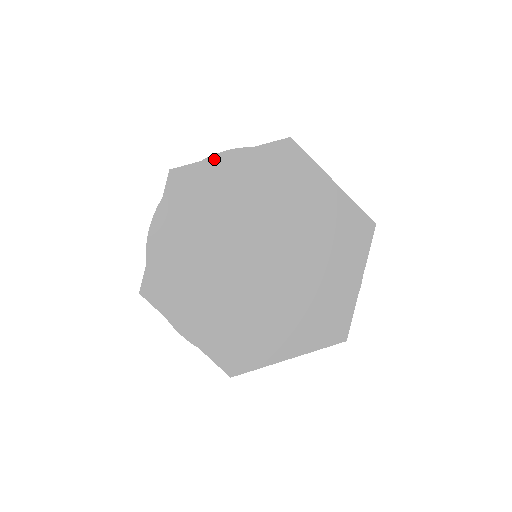
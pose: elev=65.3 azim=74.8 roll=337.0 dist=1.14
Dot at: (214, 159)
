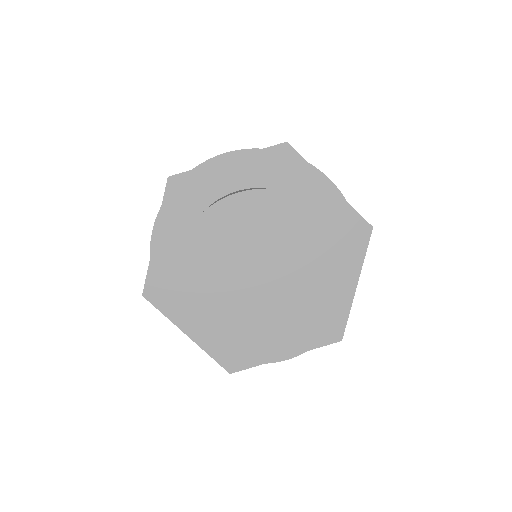
Dot at: (318, 174)
